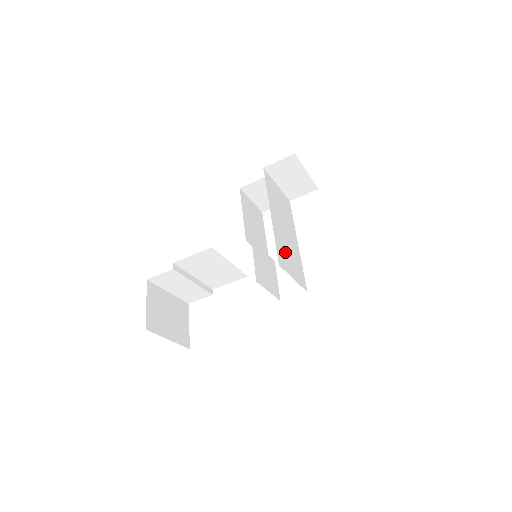
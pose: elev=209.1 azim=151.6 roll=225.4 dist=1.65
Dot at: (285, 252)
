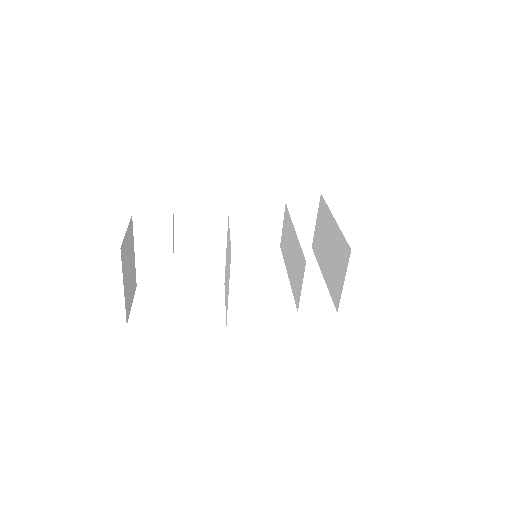
Dot at: (299, 255)
